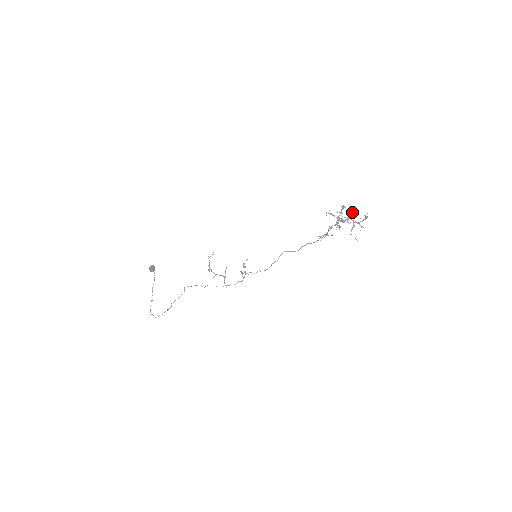
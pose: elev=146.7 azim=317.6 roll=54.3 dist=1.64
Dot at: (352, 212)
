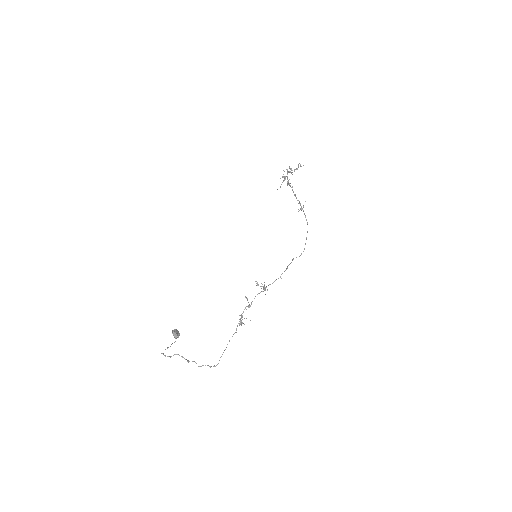
Dot at: (289, 172)
